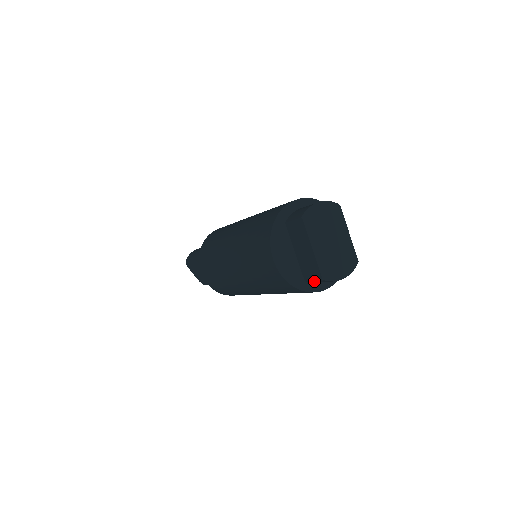
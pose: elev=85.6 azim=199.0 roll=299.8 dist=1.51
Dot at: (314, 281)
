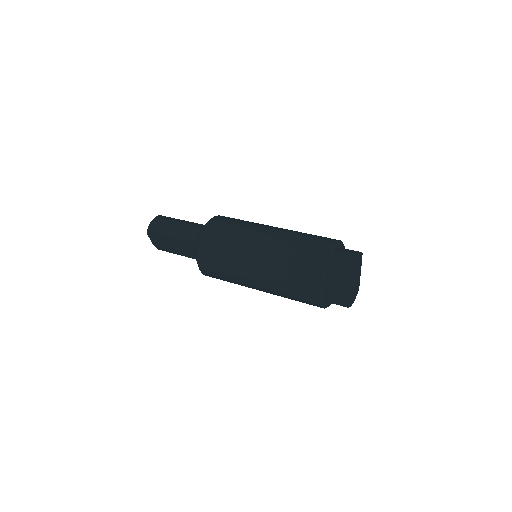
Dot at: (336, 304)
